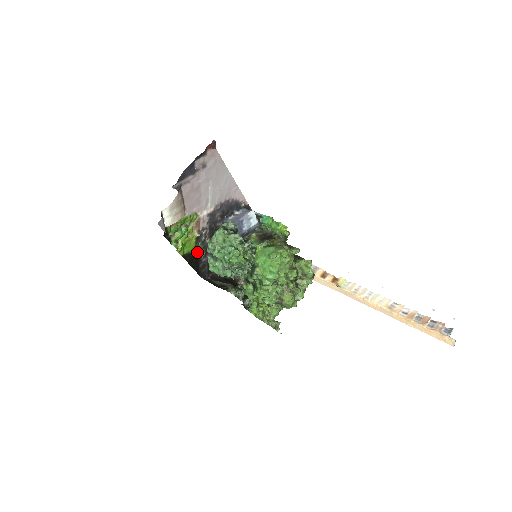
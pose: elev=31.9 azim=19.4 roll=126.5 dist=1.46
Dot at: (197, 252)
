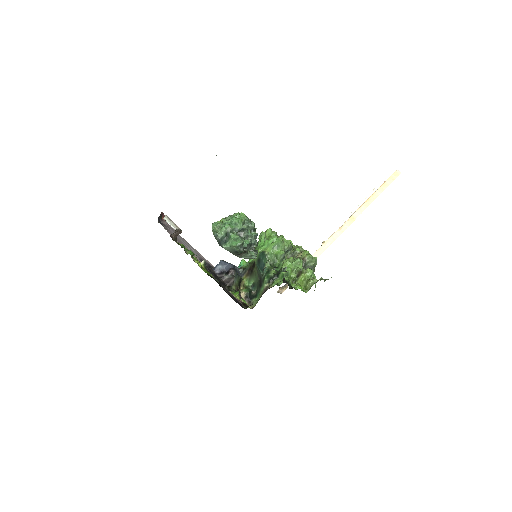
Dot at: occluded
